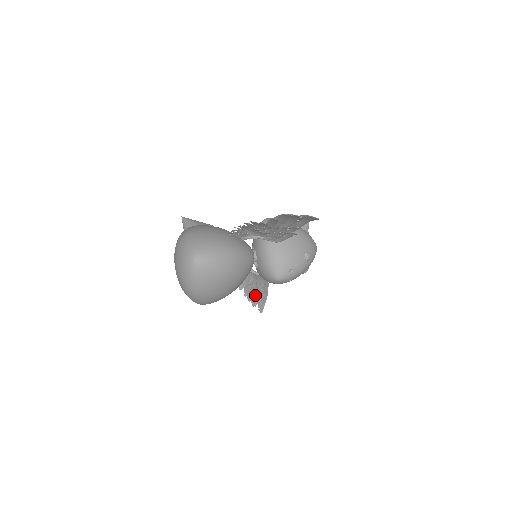
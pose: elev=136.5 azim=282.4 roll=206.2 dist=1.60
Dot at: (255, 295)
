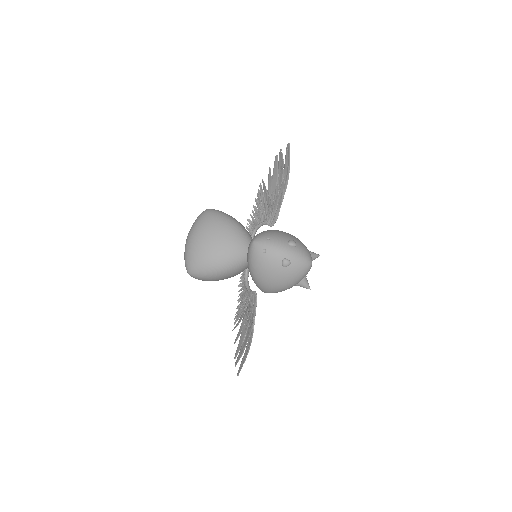
Dot at: (243, 346)
